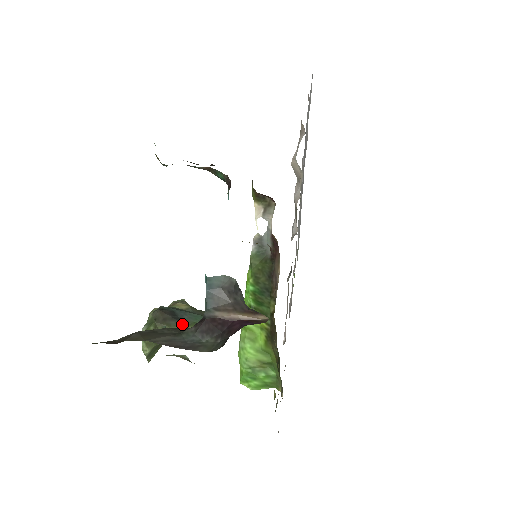
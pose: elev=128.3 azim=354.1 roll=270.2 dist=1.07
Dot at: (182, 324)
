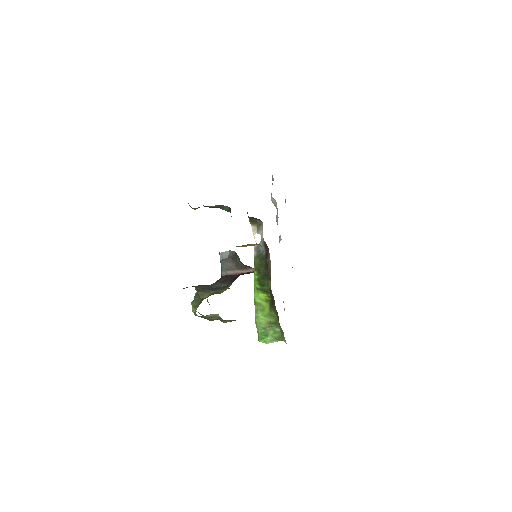
Dot at: (213, 291)
